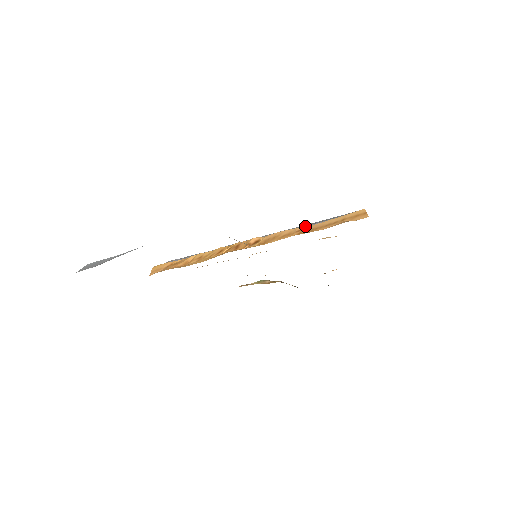
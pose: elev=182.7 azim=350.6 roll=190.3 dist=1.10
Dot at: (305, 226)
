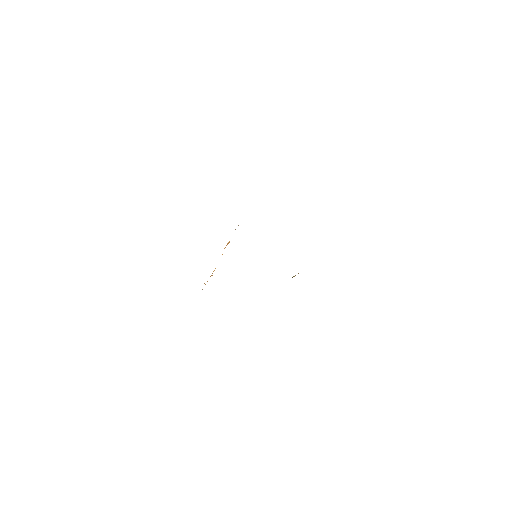
Dot at: occluded
